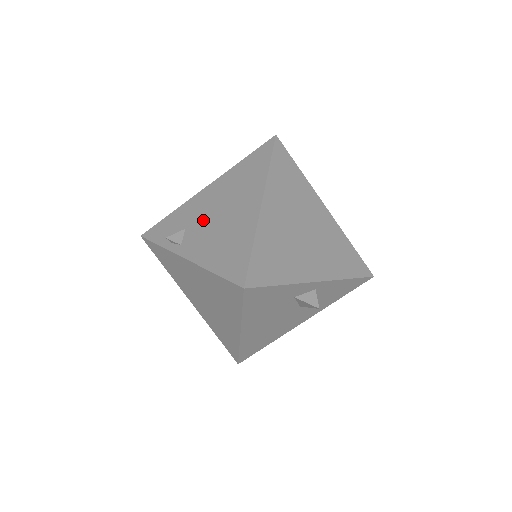
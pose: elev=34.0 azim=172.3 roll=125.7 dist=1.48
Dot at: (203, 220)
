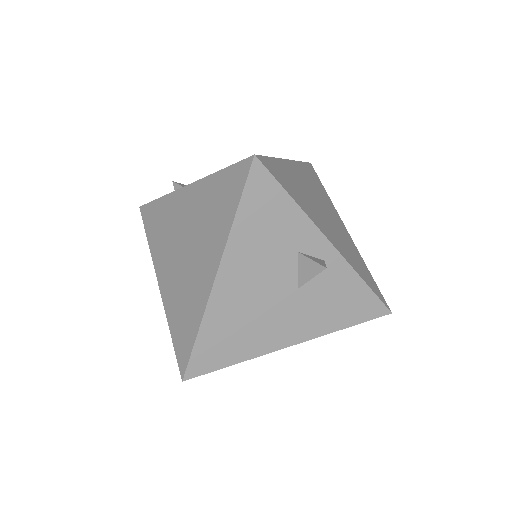
Dot at: occluded
